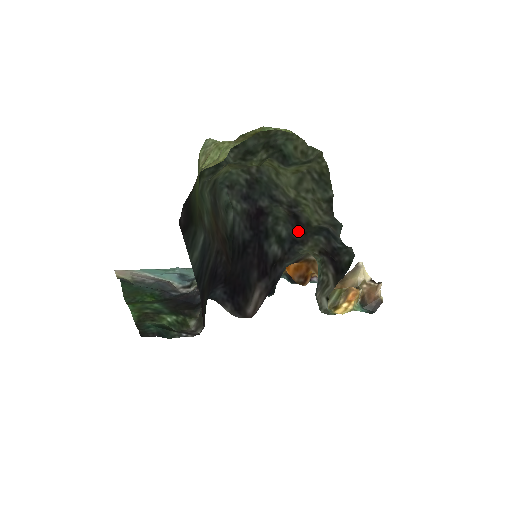
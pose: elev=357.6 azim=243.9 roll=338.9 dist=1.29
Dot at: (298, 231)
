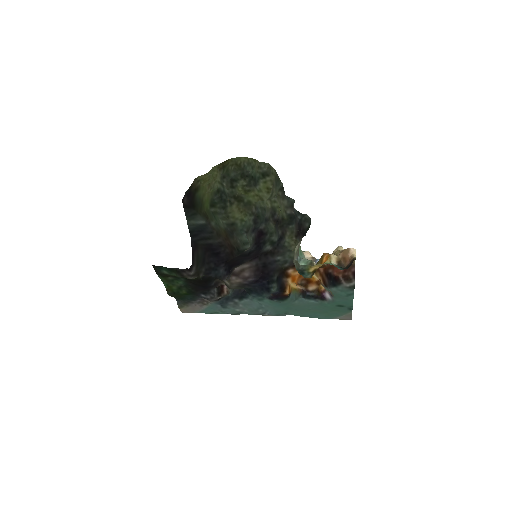
Dot at: (278, 227)
